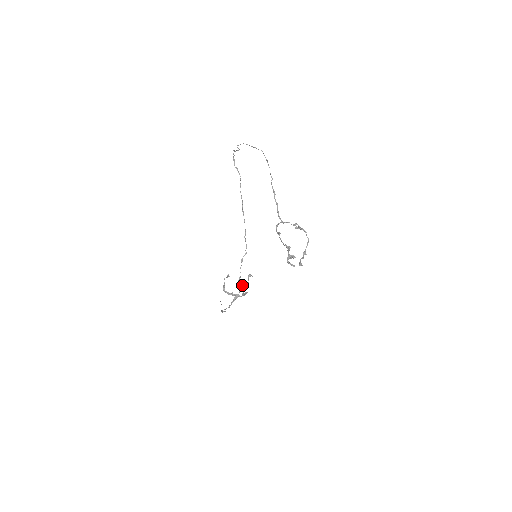
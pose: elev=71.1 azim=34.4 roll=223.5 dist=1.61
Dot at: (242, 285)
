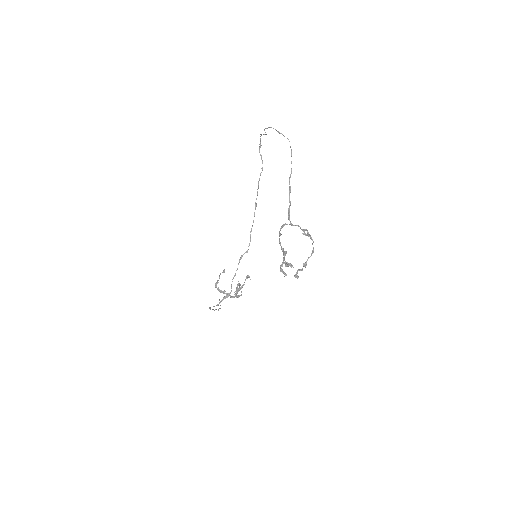
Dot at: (238, 285)
